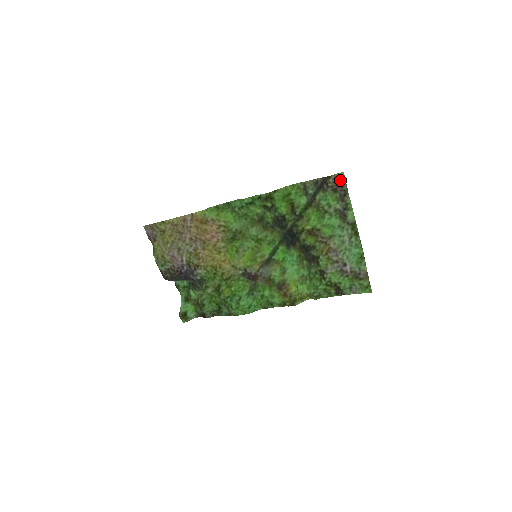
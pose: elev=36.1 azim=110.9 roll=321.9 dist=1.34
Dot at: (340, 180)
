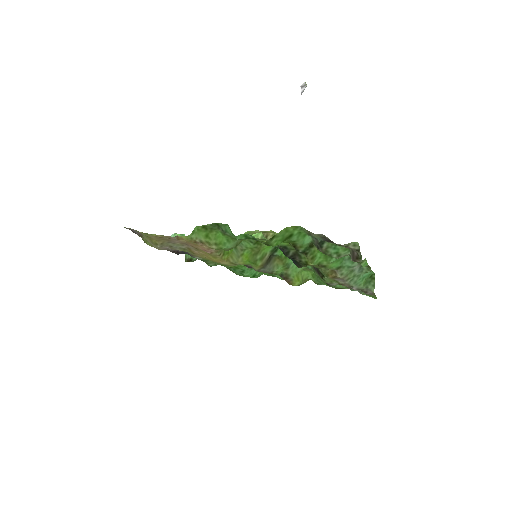
Dot at: (353, 249)
